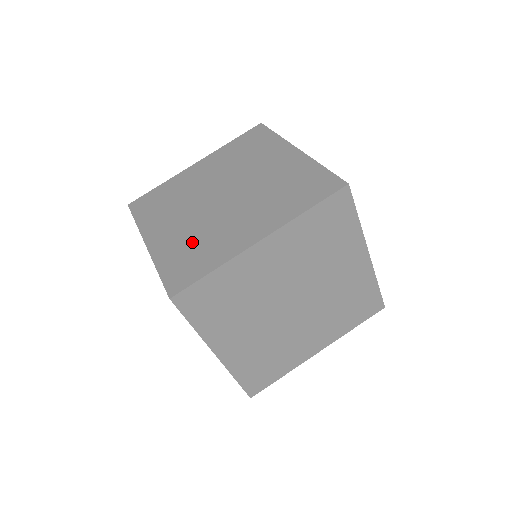
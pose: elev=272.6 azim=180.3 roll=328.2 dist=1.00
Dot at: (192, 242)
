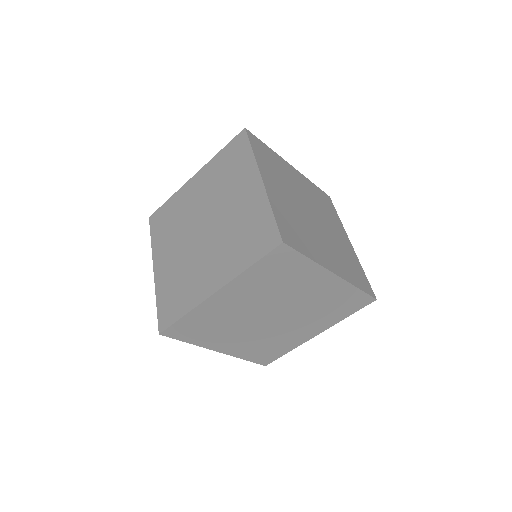
Dot at: (178, 278)
